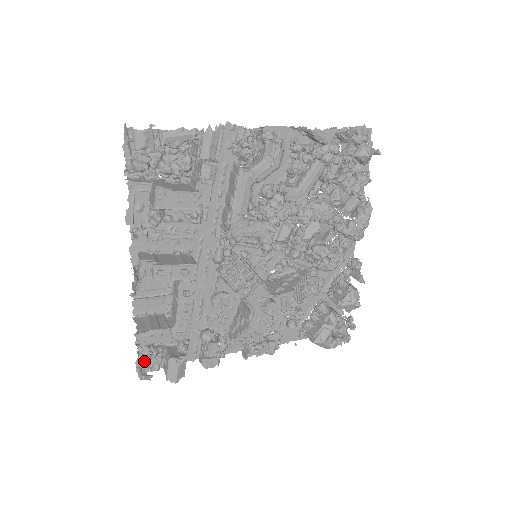
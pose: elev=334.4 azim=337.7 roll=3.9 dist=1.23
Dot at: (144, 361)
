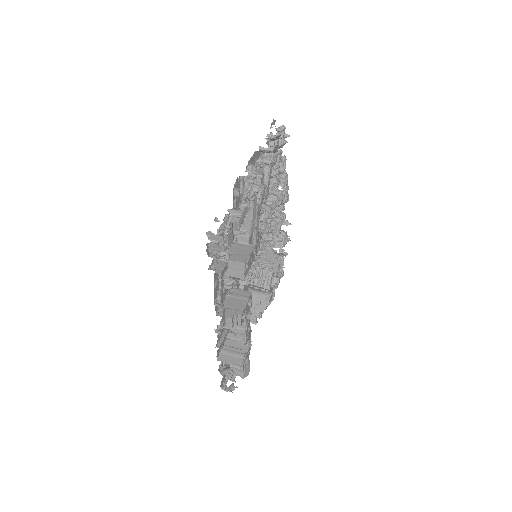
Dot at: occluded
